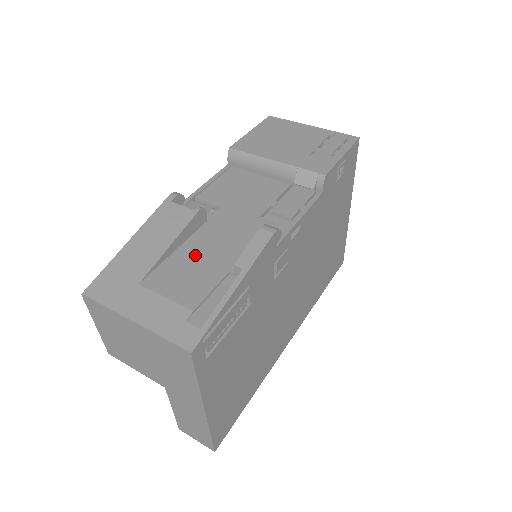
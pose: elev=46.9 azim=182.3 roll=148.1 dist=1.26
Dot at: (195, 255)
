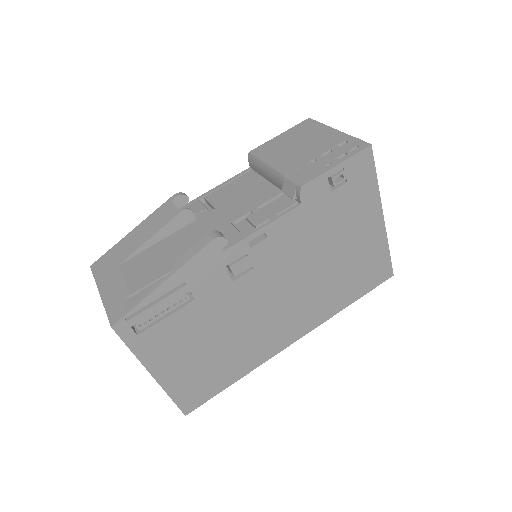
Dot at: (166, 249)
